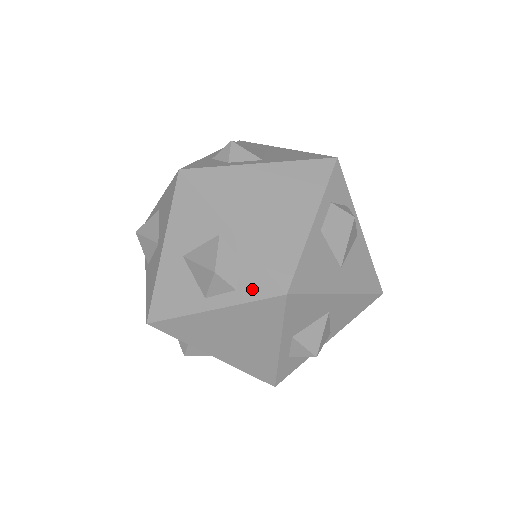
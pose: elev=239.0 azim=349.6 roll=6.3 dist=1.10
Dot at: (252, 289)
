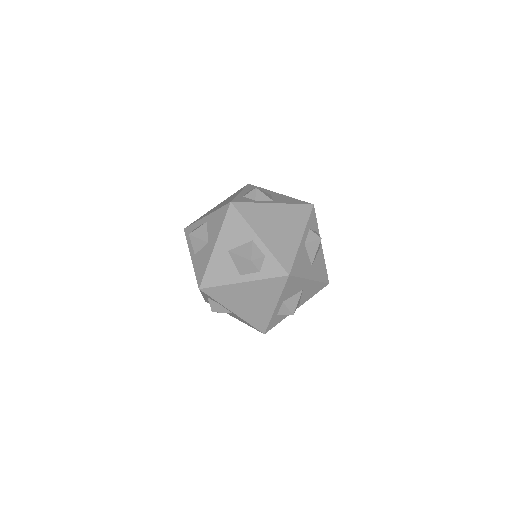
Dot at: (269, 272)
